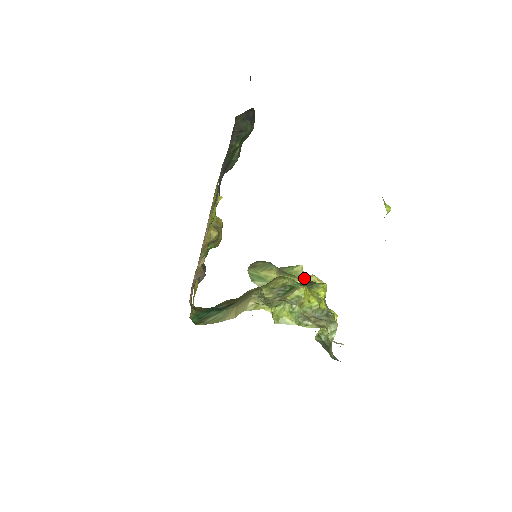
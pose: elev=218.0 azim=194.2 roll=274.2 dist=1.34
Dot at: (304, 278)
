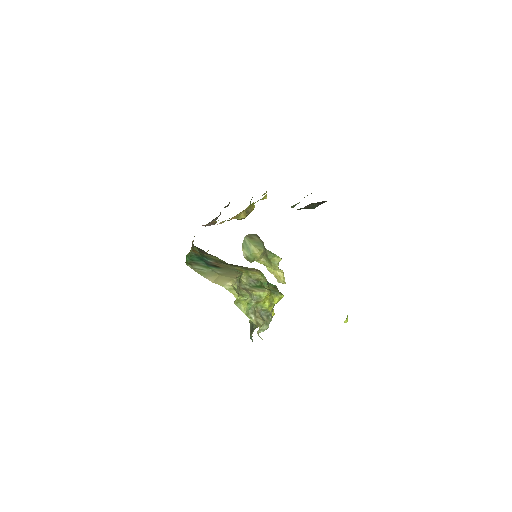
Dot at: (276, 269)
